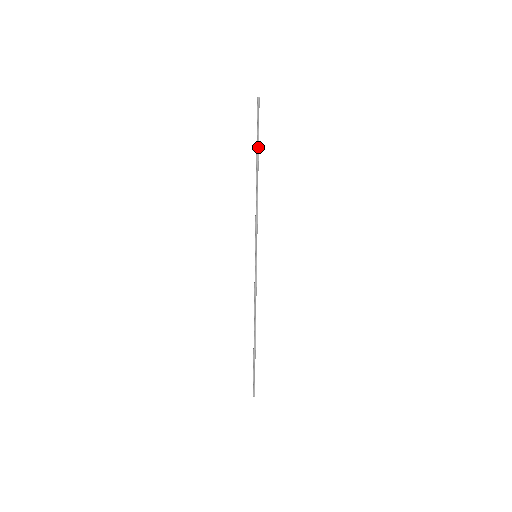
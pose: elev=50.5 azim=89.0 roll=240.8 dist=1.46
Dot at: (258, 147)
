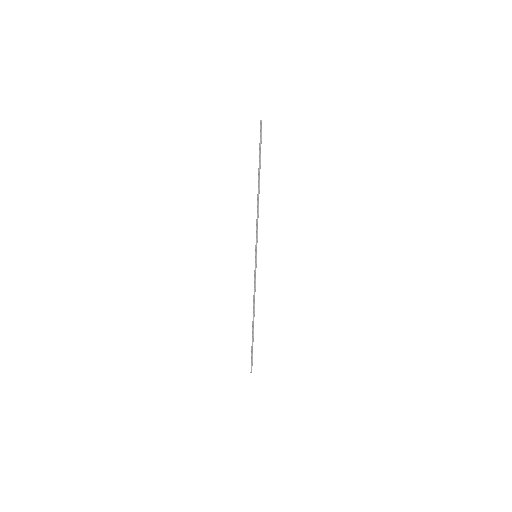
Dot at: (260, 163)
